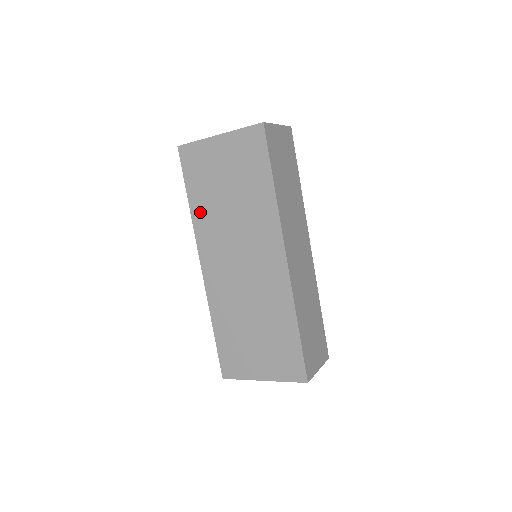
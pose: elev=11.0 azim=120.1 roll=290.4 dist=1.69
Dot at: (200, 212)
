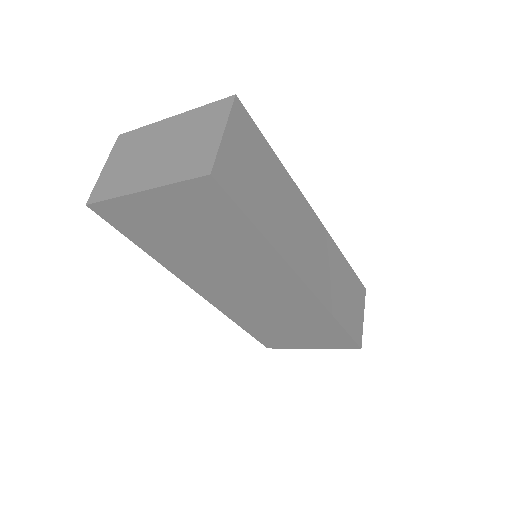
Dot at: (168, 259)
